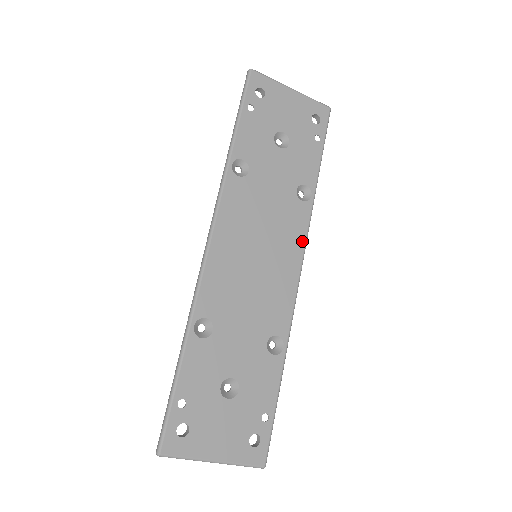
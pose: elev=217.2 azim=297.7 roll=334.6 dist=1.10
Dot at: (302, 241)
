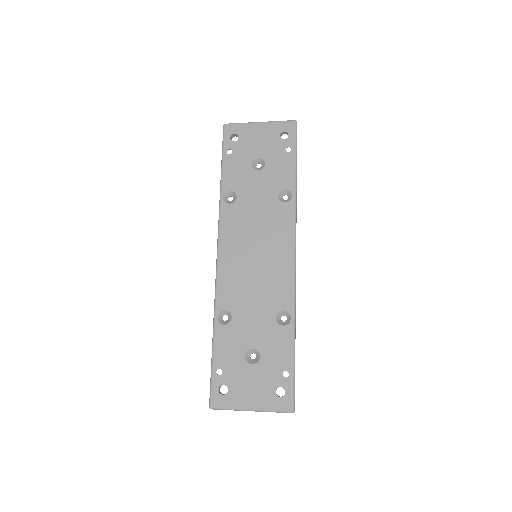
Dot at: (291, 233)
